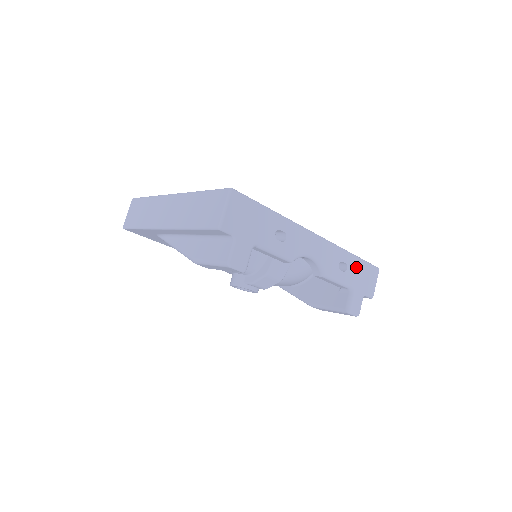
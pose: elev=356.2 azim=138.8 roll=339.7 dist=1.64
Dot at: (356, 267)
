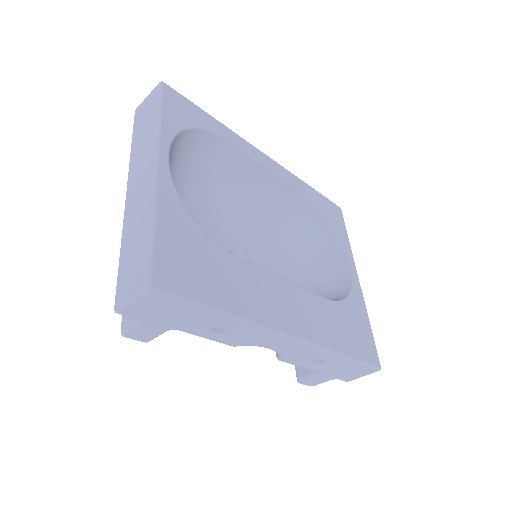
Dot at: (340, 364)
